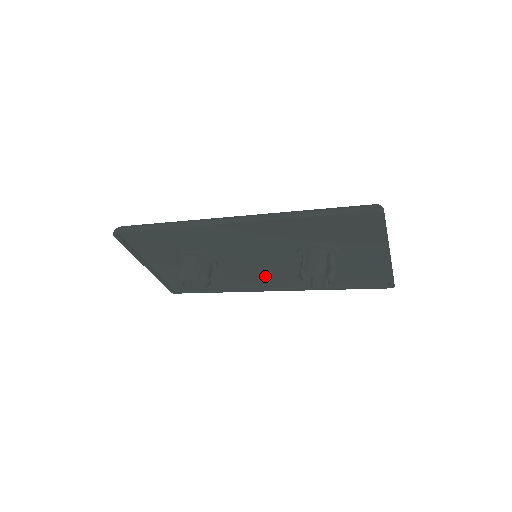
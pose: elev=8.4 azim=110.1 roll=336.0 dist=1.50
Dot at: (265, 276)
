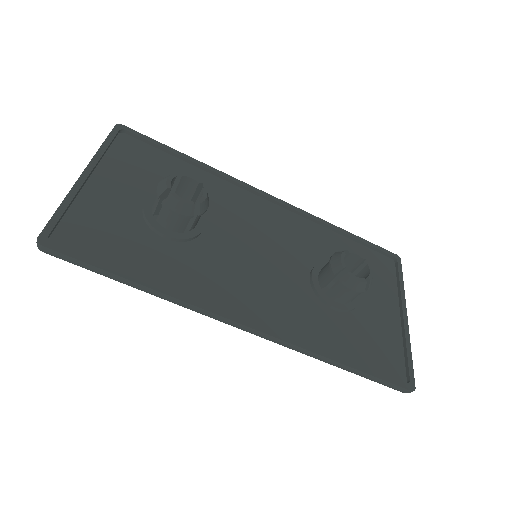
Dot at: (248, 292)
